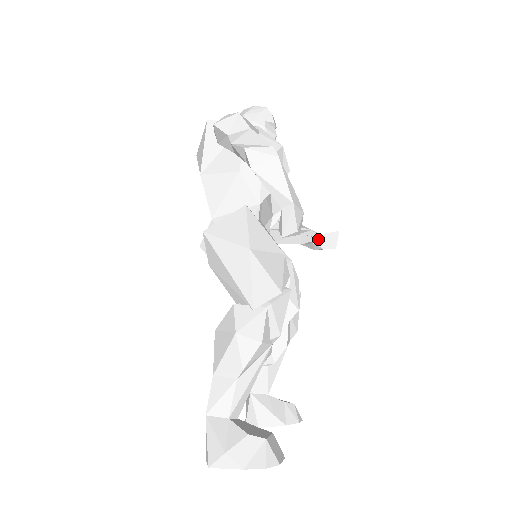
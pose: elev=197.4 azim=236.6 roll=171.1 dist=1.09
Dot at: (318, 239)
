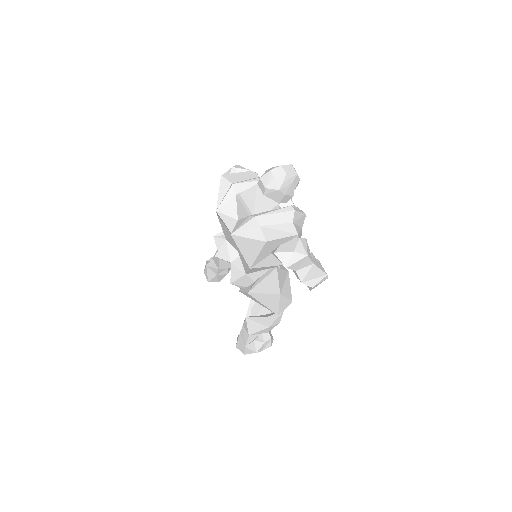
Dot at: occluded
